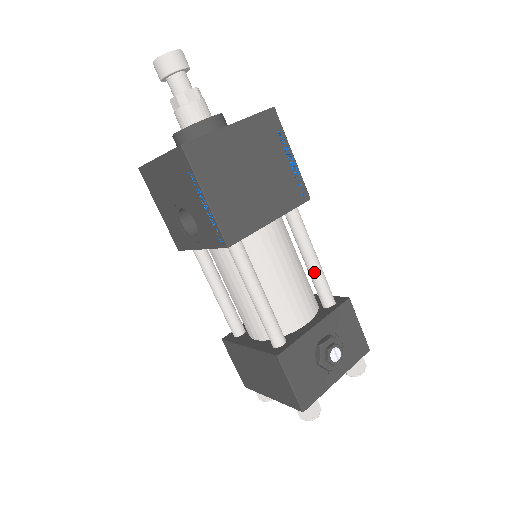
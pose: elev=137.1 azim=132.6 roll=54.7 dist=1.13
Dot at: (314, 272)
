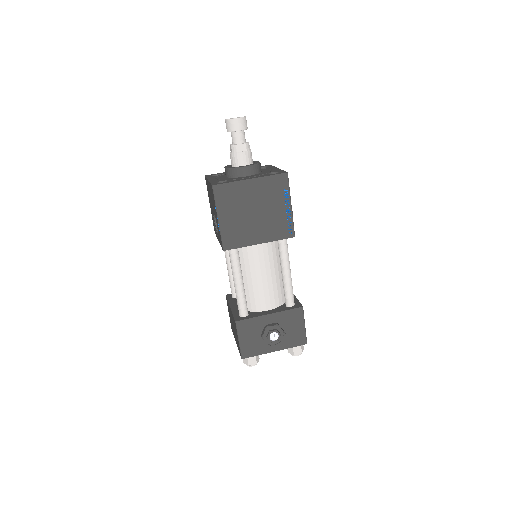
Dot at: (284, 282)
